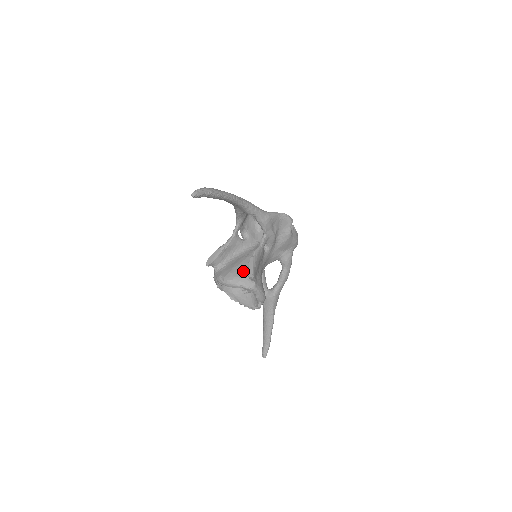
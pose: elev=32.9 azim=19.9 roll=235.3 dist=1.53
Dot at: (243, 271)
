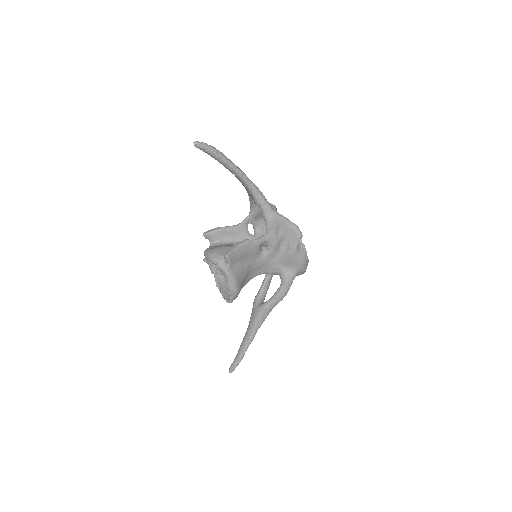
Dot at: occluded
